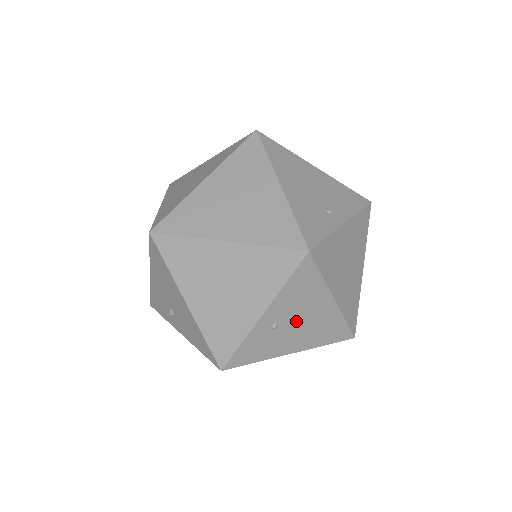
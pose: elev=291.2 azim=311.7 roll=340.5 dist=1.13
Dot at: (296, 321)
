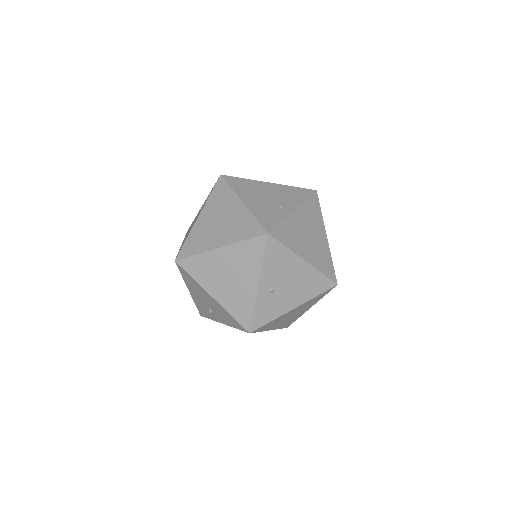
Dot at: (285, 284)
